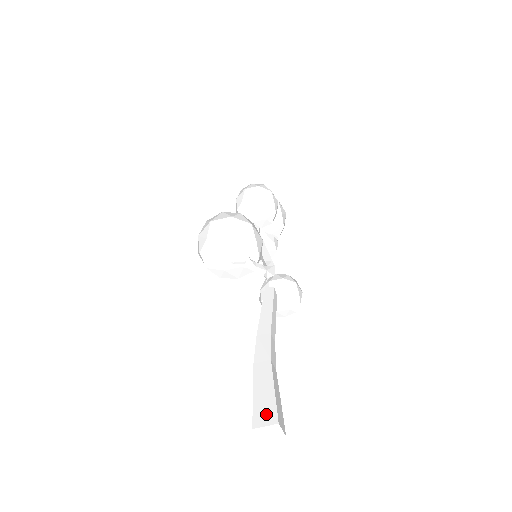
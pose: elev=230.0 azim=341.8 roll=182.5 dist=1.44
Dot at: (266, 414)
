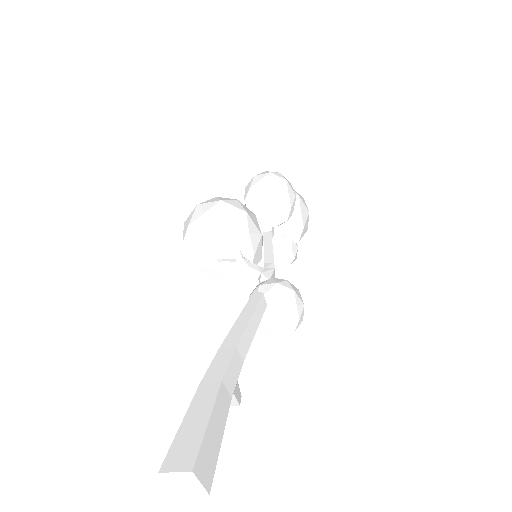
Dot at: (183, 454)
